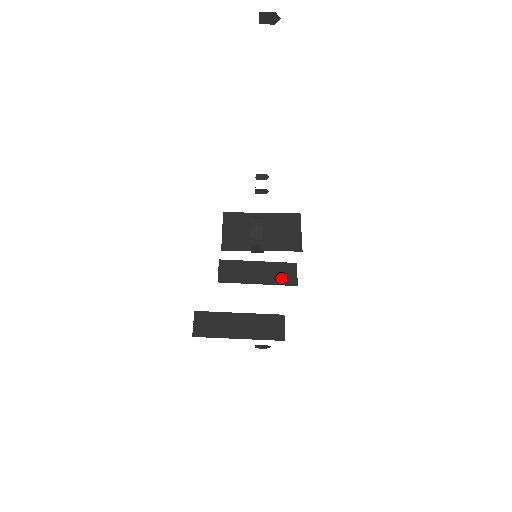
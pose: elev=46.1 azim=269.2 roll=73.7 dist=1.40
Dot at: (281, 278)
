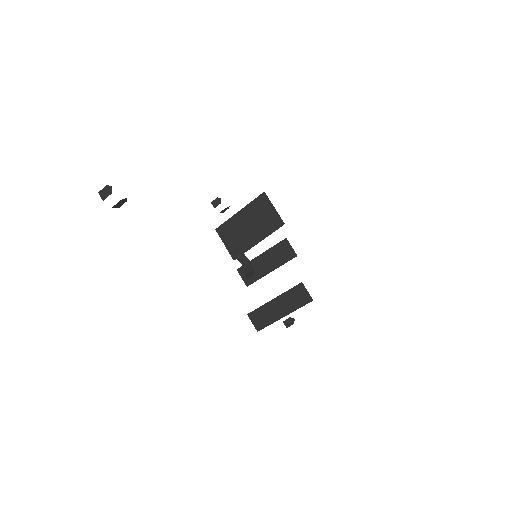
Dot at: (283, 257)
